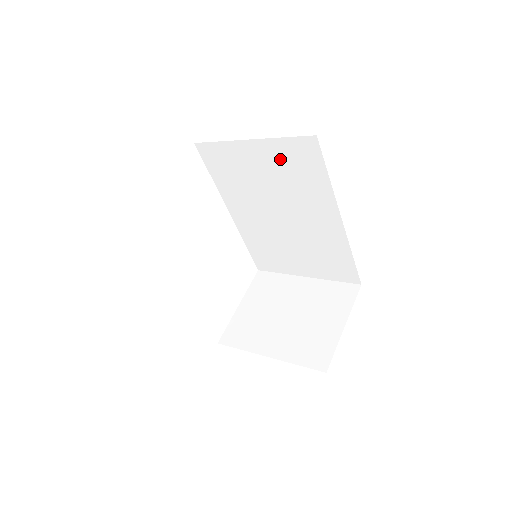
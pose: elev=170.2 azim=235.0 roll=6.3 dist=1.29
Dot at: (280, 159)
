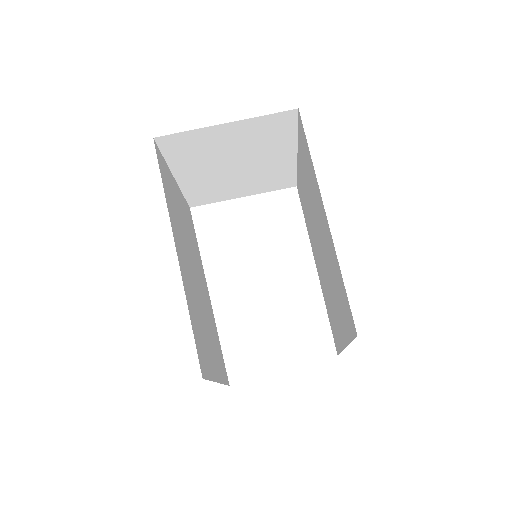
Dot at: (303, 160)
